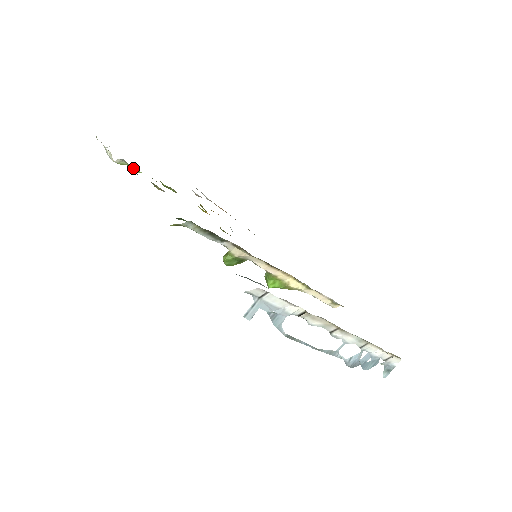
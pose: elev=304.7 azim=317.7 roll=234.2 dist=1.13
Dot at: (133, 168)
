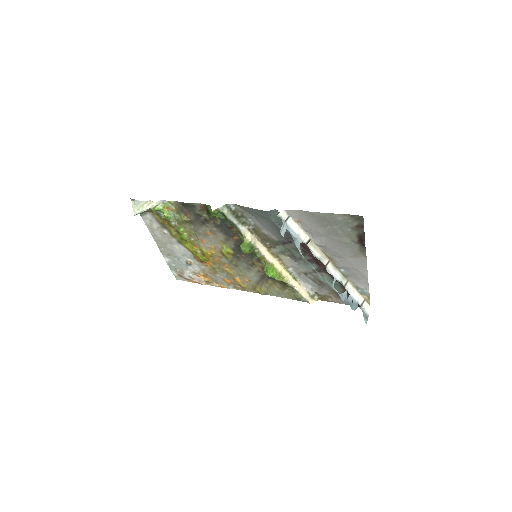
Dot at: (164, 213)
